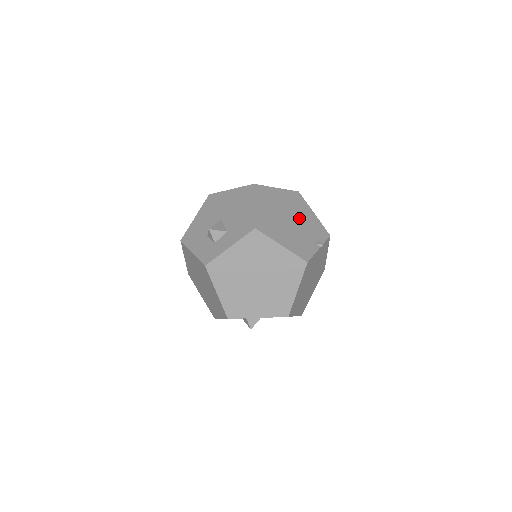
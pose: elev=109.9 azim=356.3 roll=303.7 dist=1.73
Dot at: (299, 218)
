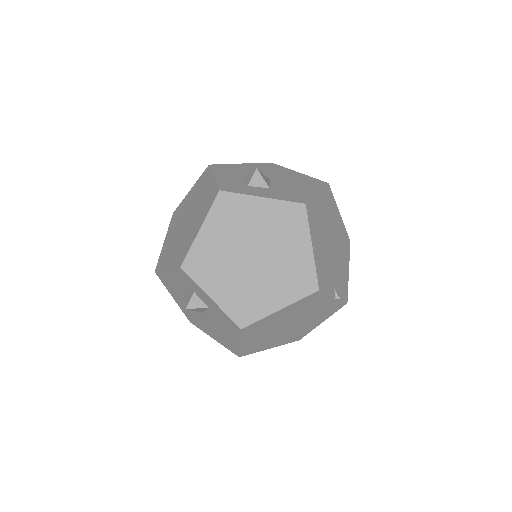
Dot at: (338, 255)
